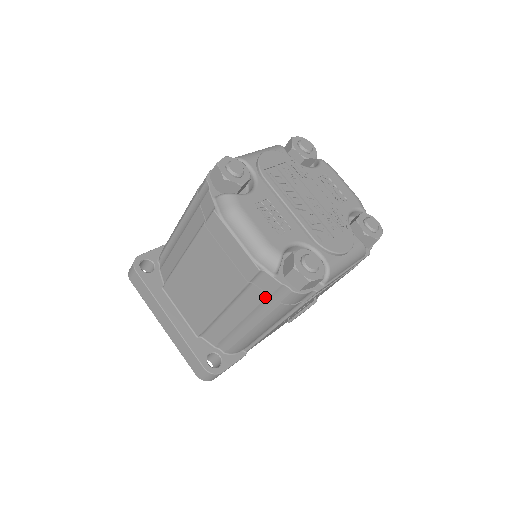
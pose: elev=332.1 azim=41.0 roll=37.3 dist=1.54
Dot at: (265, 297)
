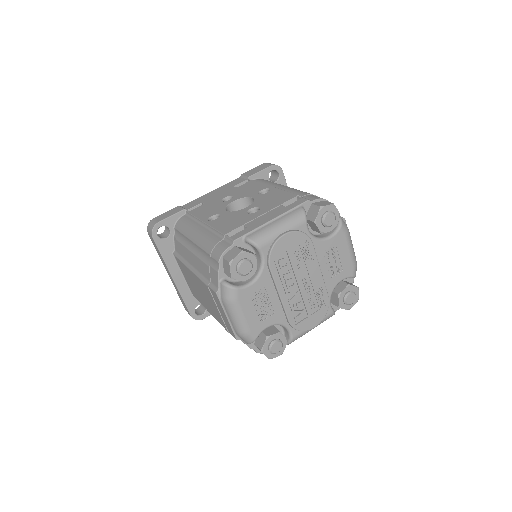
Dot at: occluded
